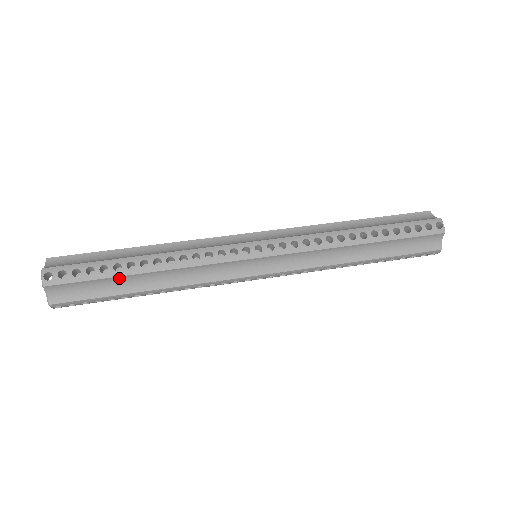
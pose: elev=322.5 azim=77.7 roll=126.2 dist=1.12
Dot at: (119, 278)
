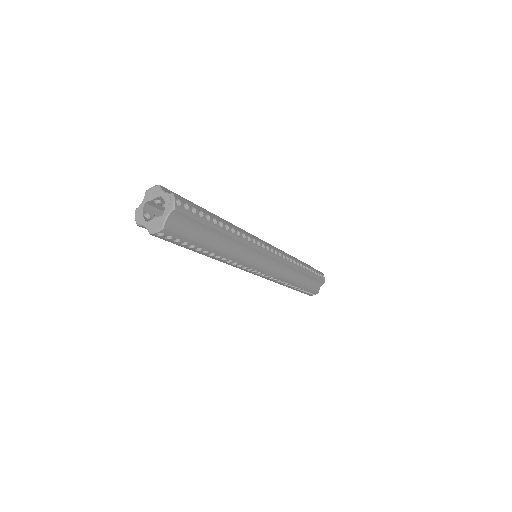
Dot at: occluded
